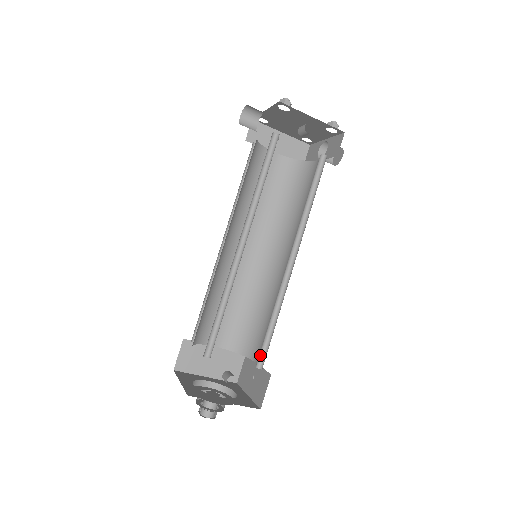
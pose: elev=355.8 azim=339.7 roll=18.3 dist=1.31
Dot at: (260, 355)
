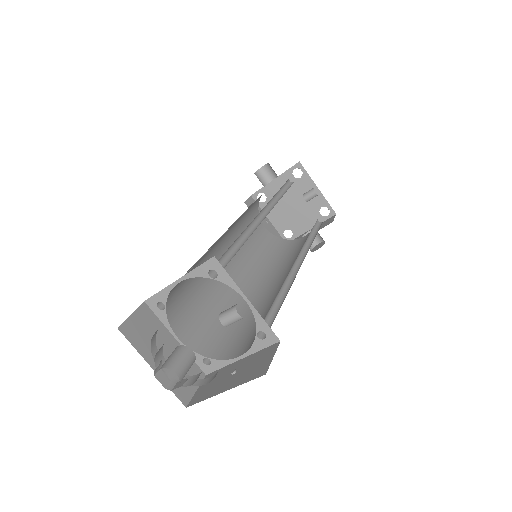
Dot at: occluded
